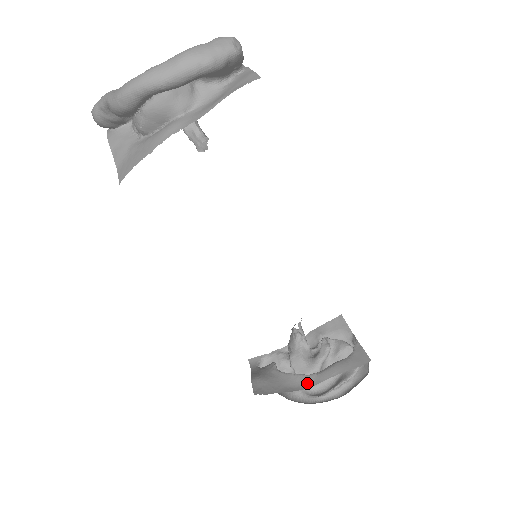
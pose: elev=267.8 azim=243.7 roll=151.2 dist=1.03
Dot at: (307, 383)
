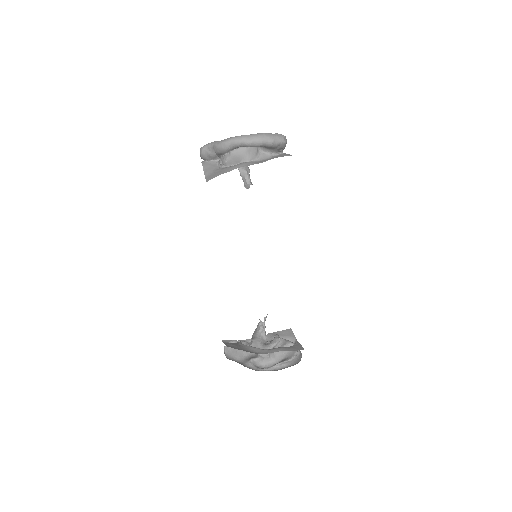
Dot at: (261, 352)
